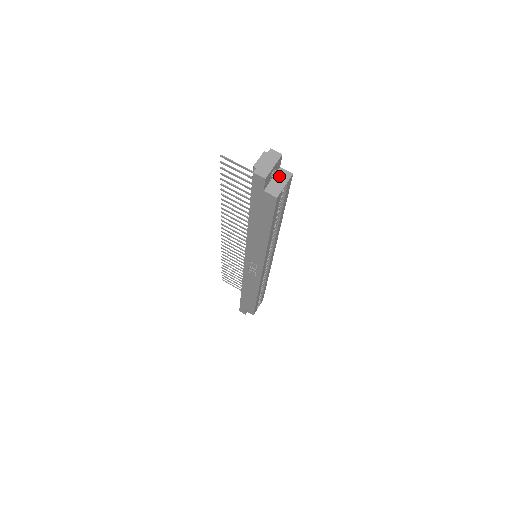
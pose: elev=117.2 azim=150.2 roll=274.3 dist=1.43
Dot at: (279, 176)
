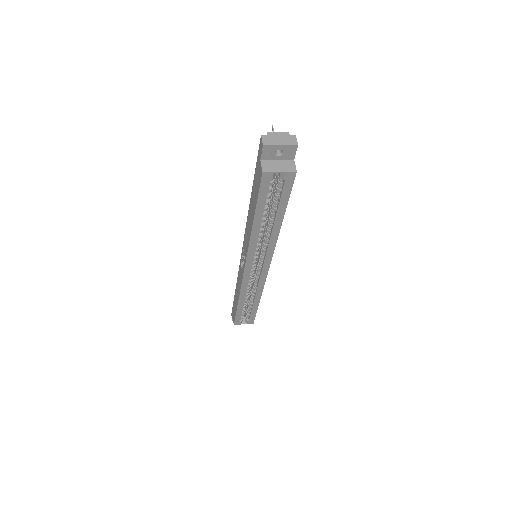
Dot at: (285, 163)
